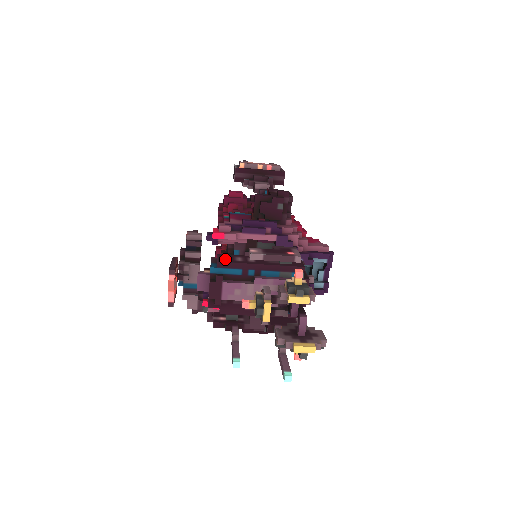
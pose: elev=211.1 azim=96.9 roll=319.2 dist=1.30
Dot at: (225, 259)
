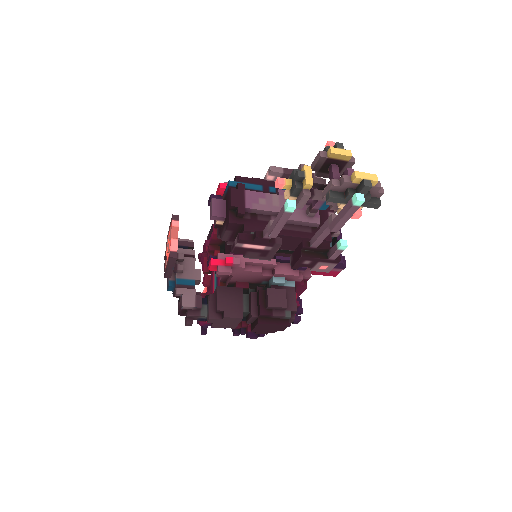
Dot at: occluded
